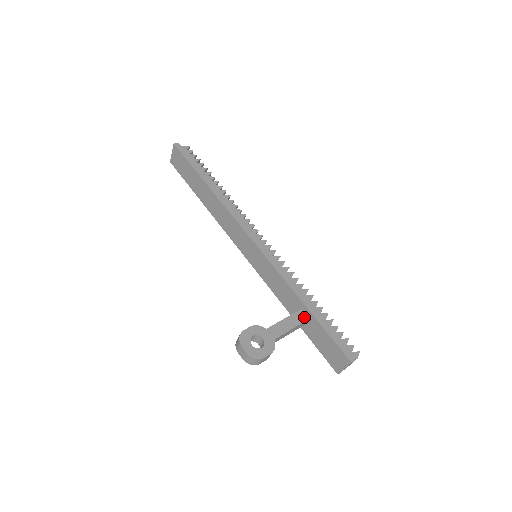
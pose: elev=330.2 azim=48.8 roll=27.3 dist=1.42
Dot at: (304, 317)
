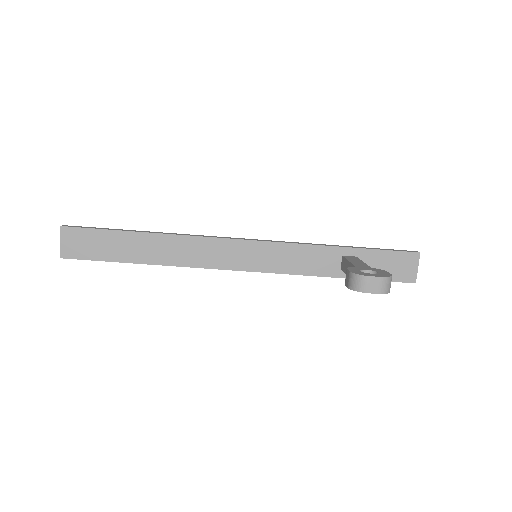
Dot at: (353, 257)
